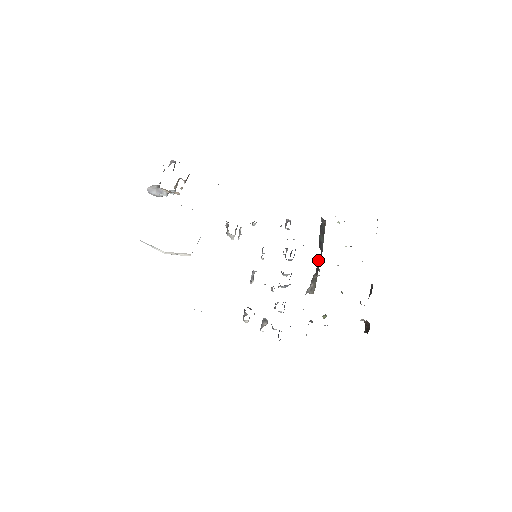
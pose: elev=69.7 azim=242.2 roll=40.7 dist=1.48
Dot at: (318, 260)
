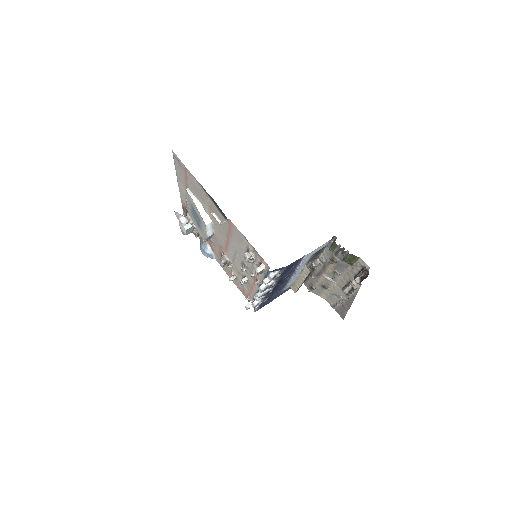
Dot at: occluded
